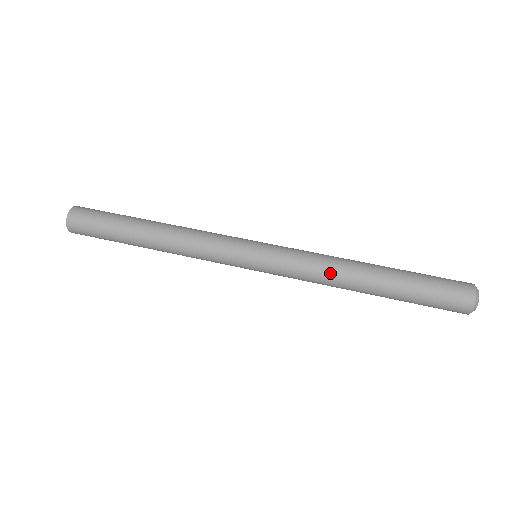
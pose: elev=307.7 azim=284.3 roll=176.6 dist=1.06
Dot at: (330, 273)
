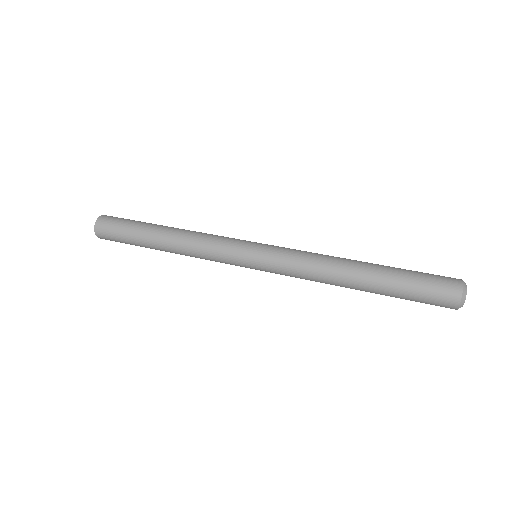
Dot at: (324, 258)
